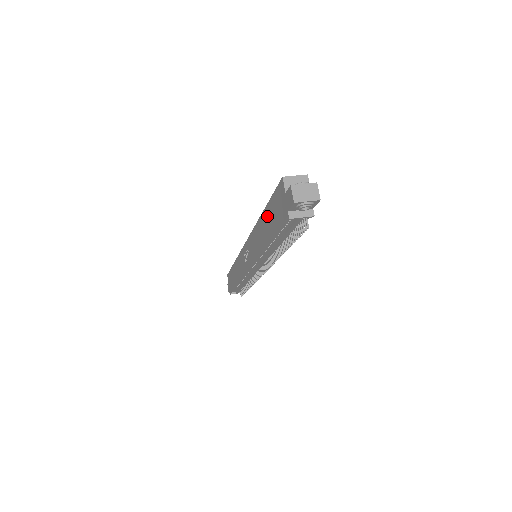
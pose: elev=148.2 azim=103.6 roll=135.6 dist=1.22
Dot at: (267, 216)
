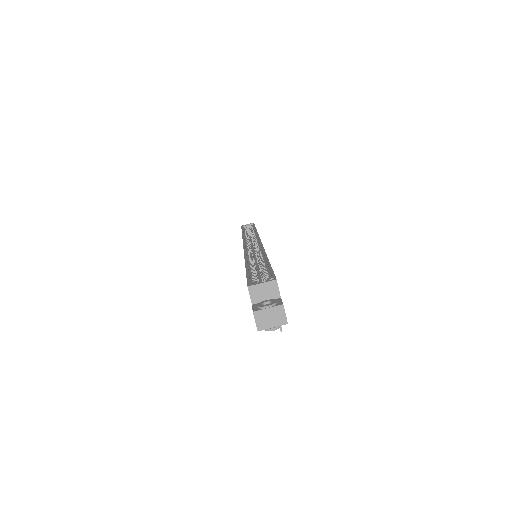
Dot at: occluded
